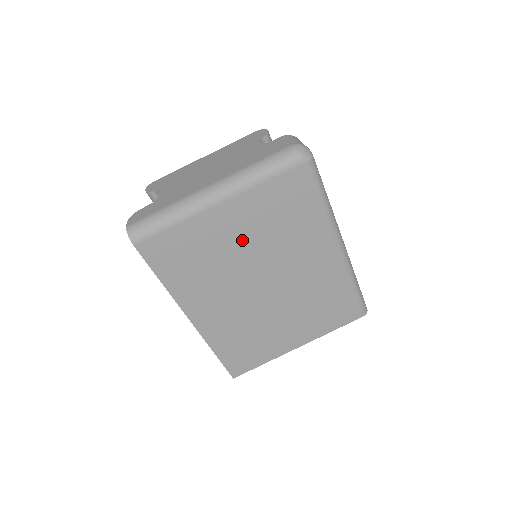
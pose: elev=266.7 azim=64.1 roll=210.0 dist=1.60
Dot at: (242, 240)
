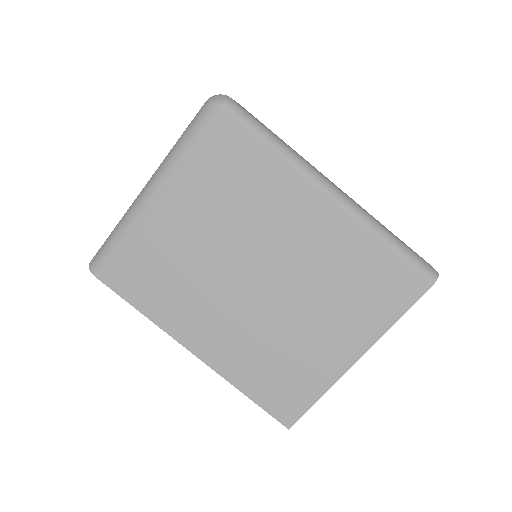
Dot at: (199, 230)
